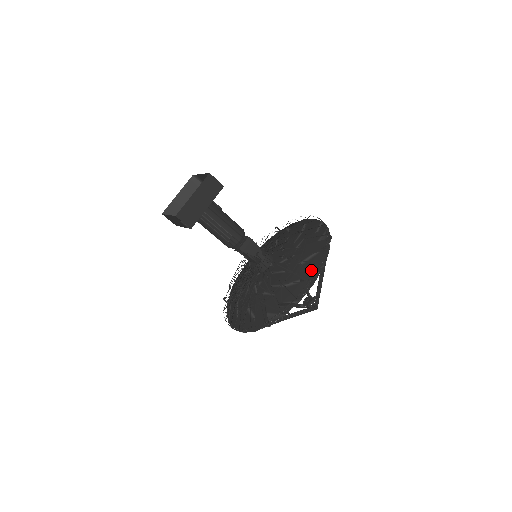
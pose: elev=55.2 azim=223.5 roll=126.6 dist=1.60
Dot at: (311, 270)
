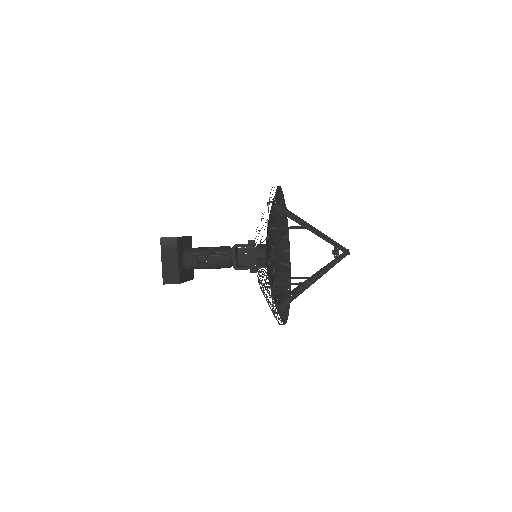
Dot at: (281, 315)
